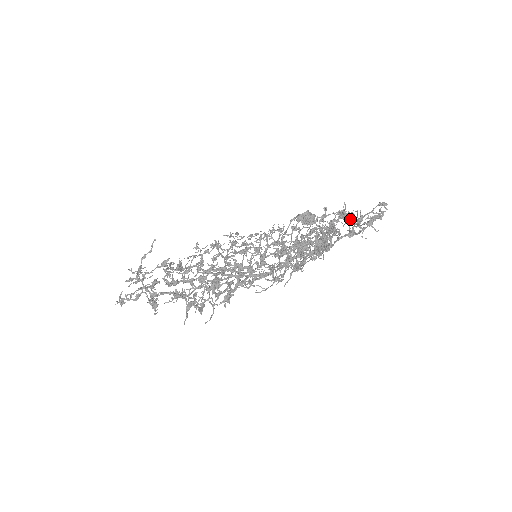
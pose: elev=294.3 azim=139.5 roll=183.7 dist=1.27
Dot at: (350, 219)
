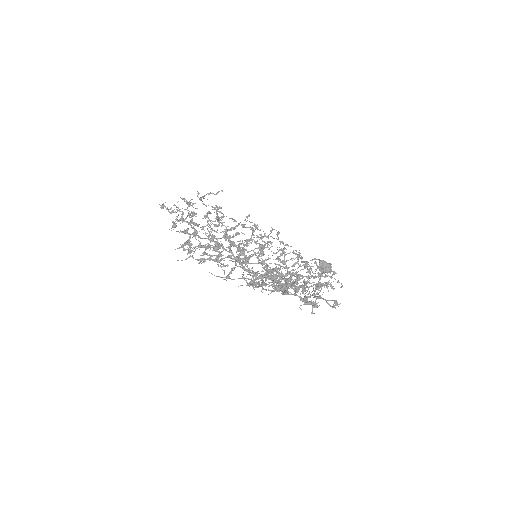
Dot at: (305, 290)
